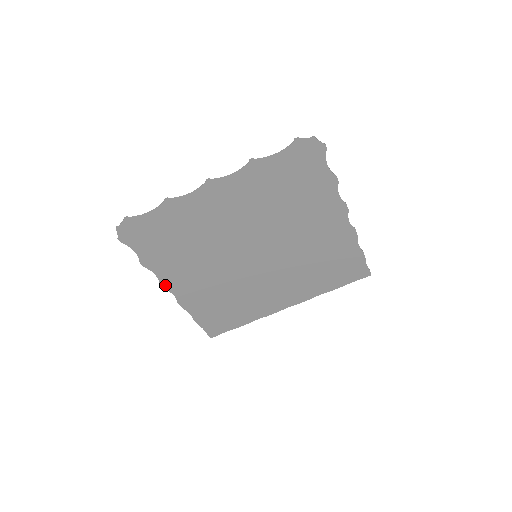
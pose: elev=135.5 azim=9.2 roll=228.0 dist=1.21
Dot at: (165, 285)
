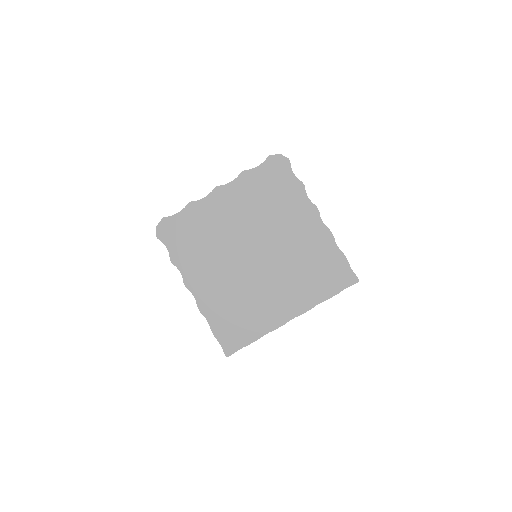
Dot at: (187, 285)
